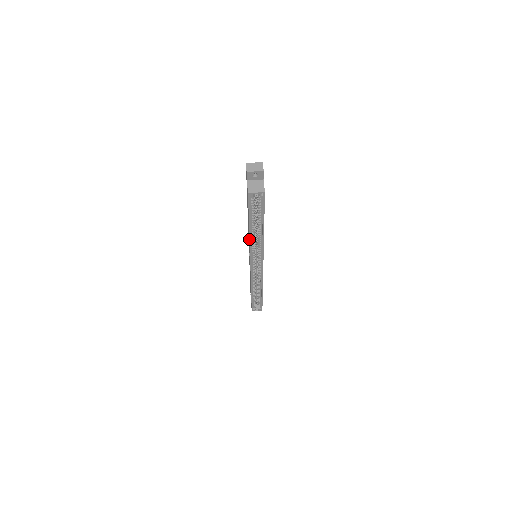
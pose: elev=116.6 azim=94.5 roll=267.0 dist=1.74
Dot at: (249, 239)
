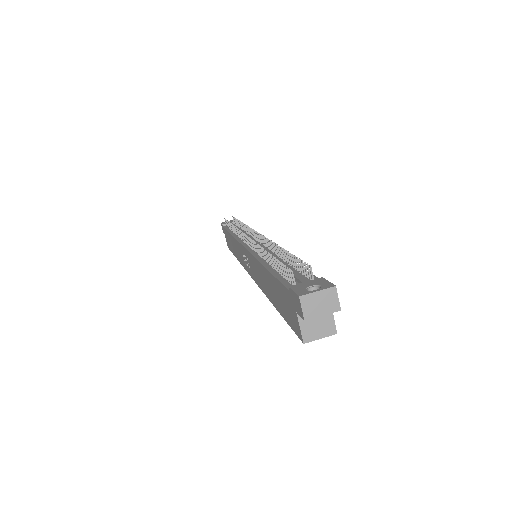
Dot at: occluded
